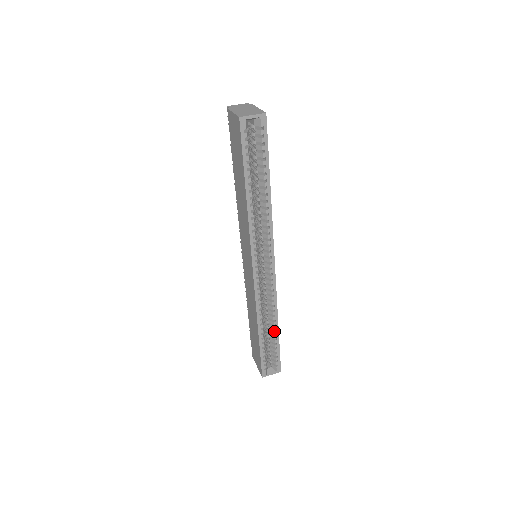
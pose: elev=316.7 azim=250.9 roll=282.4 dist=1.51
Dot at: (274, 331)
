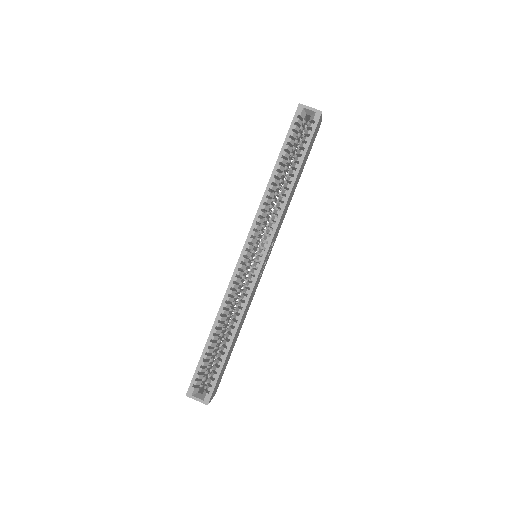
Dot at: (227, 341)
